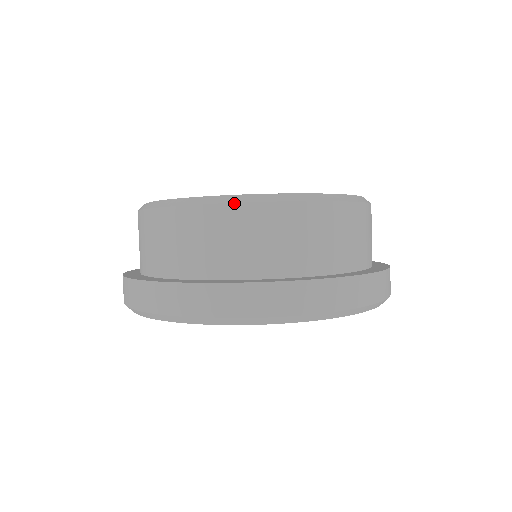
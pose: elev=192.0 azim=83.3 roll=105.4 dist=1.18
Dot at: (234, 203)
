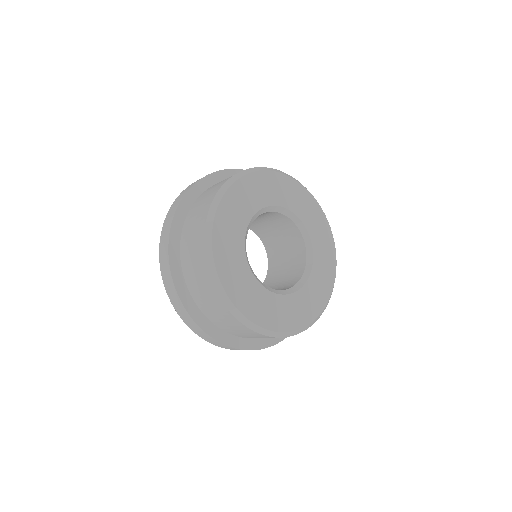
Dot at: occluded
